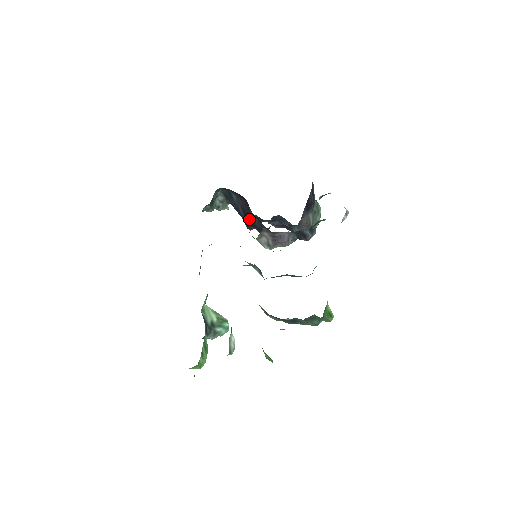
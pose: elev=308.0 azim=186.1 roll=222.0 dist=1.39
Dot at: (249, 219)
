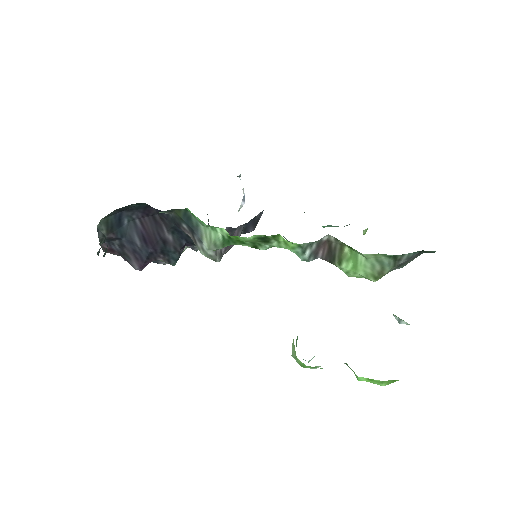
Dot at: (156, 245)
